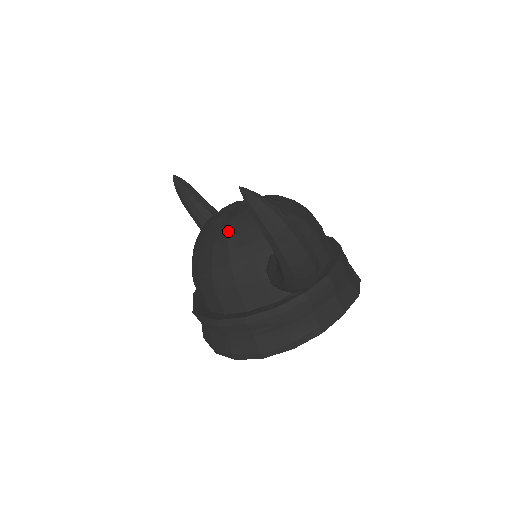
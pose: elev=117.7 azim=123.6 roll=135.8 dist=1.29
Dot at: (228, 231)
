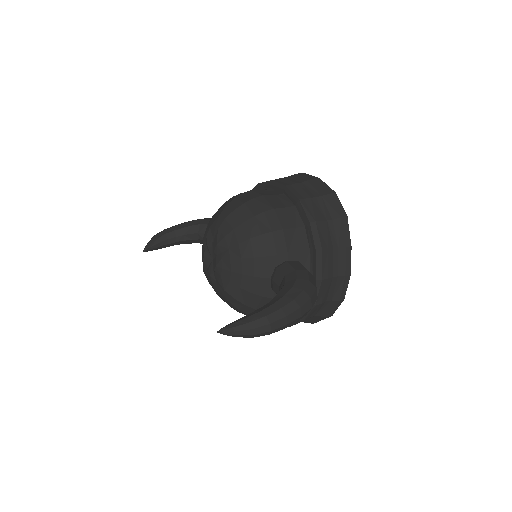
Dot at: (229, 294)
